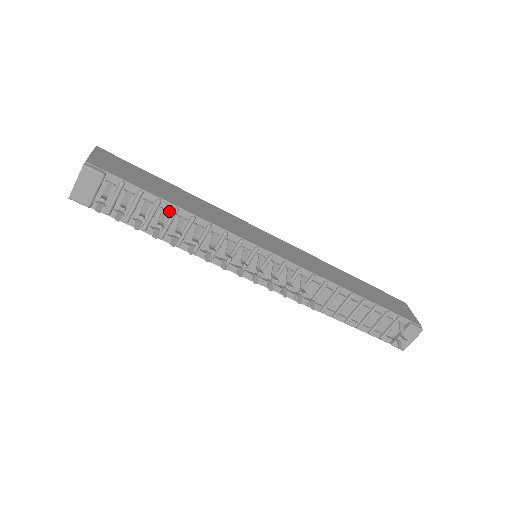
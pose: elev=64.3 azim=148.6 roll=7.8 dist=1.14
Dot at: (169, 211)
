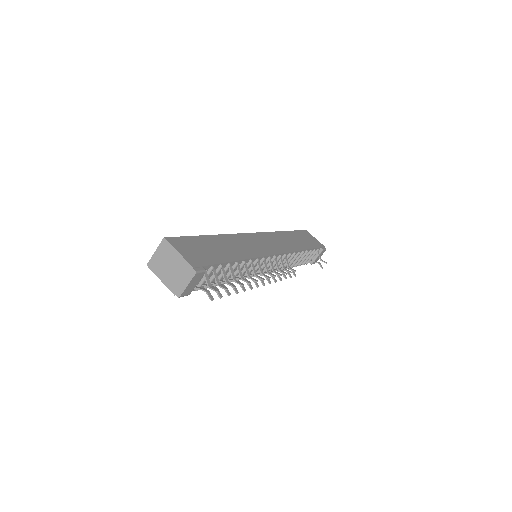
Dot at: (230, 266)
